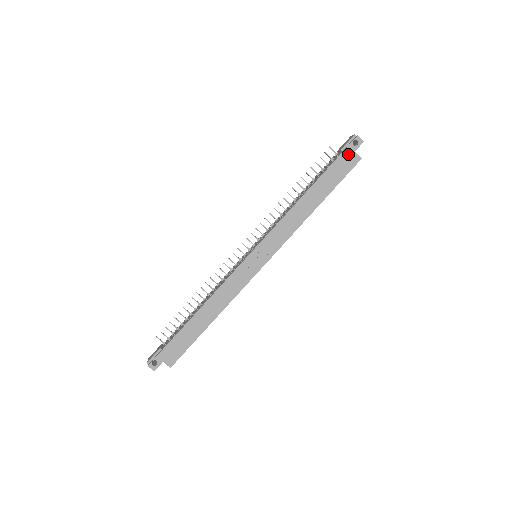
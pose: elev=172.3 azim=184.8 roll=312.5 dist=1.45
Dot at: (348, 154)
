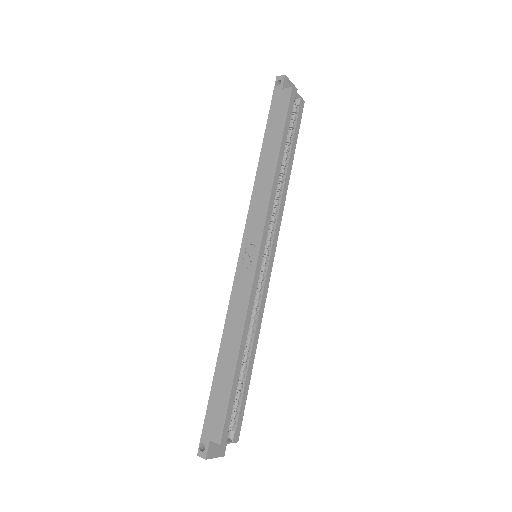
Dot at: (278, 96)
